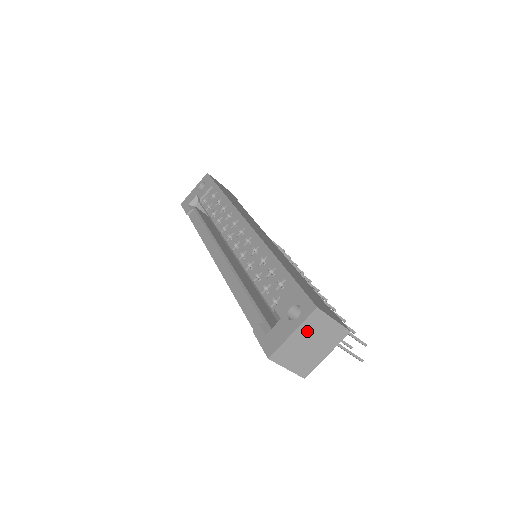
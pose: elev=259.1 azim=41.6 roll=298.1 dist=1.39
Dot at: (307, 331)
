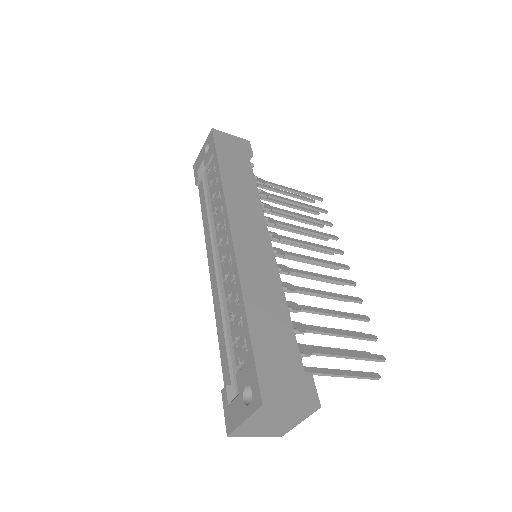
Dot at: (262, 417)
